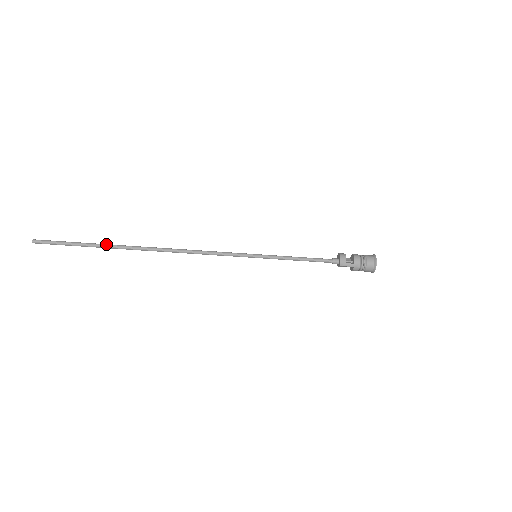
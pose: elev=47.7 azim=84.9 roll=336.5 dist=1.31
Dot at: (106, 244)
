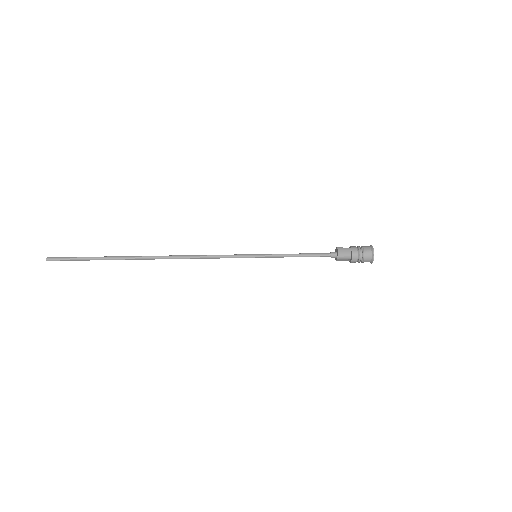
Dot at: (114, 256)
